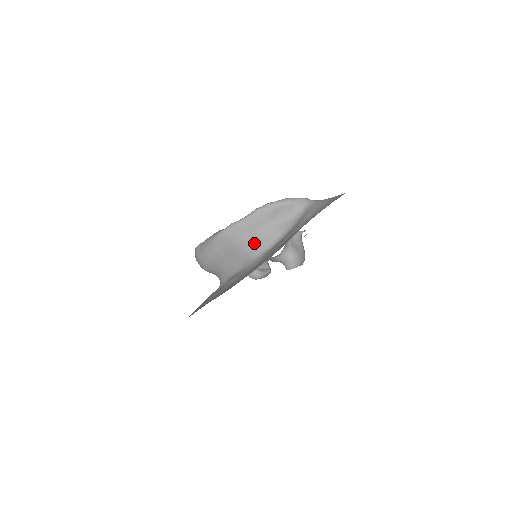
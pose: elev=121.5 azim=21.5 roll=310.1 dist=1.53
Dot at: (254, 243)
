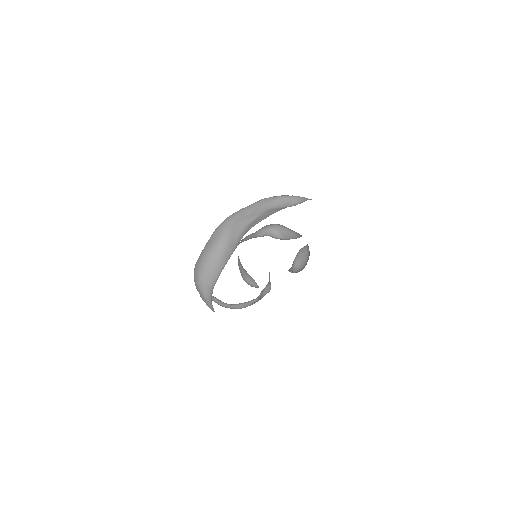
Dot at: (254, 221)
